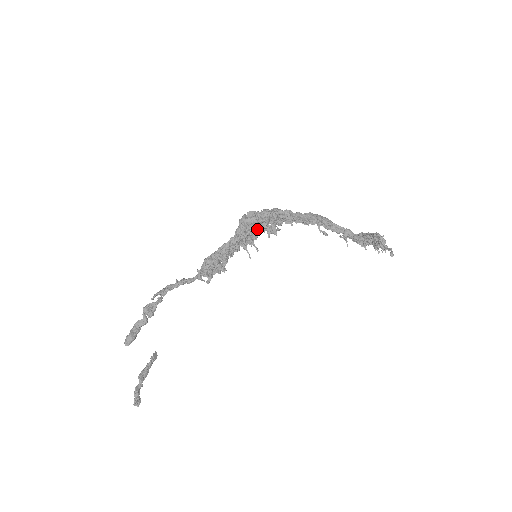
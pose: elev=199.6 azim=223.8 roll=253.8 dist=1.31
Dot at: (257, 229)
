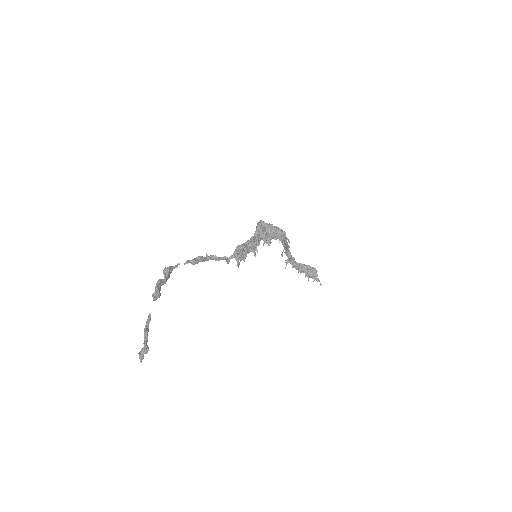
Dot at: occluded
